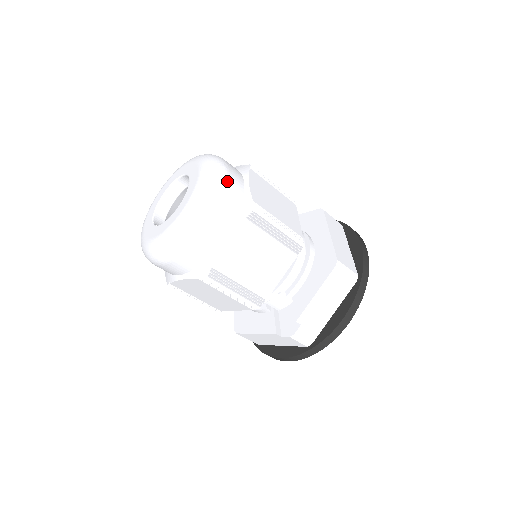
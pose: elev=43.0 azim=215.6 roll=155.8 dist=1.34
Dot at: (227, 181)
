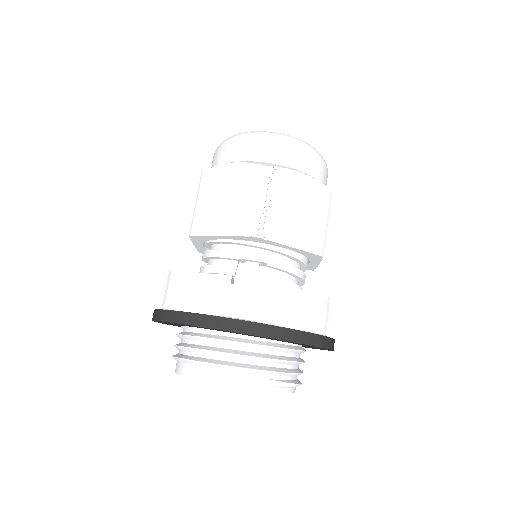
Dot at: (327, 172)
